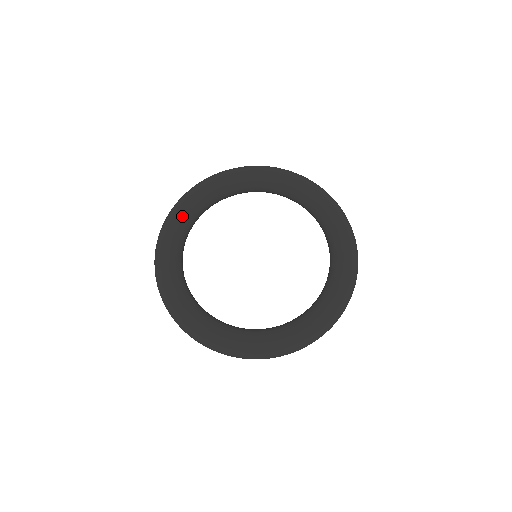
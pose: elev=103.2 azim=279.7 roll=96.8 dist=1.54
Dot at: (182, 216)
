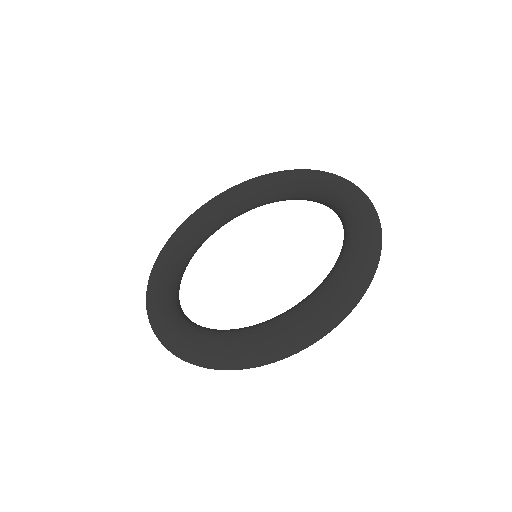
Dot at: (161, 302)
